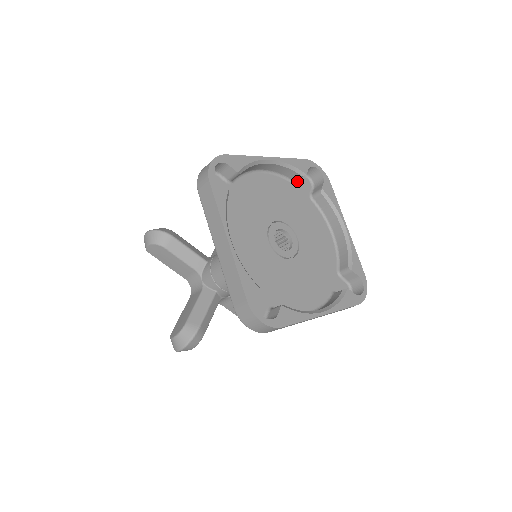
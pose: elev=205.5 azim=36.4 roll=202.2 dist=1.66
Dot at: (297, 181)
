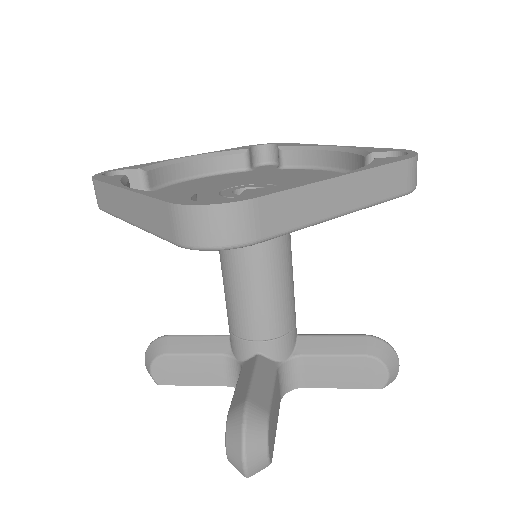
Dot at: (253, 169)
